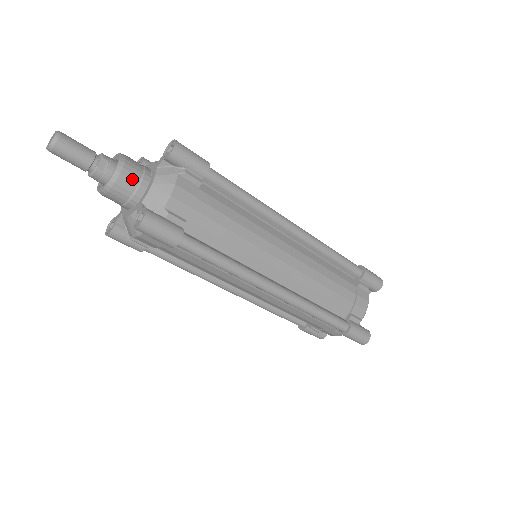
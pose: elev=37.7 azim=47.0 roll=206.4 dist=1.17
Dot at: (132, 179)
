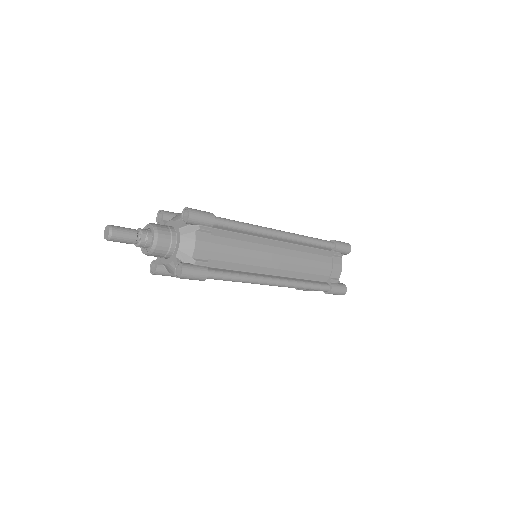
Dot at: (165, 243)
